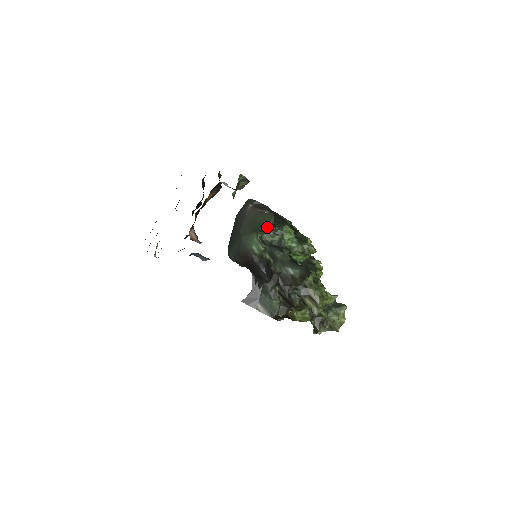
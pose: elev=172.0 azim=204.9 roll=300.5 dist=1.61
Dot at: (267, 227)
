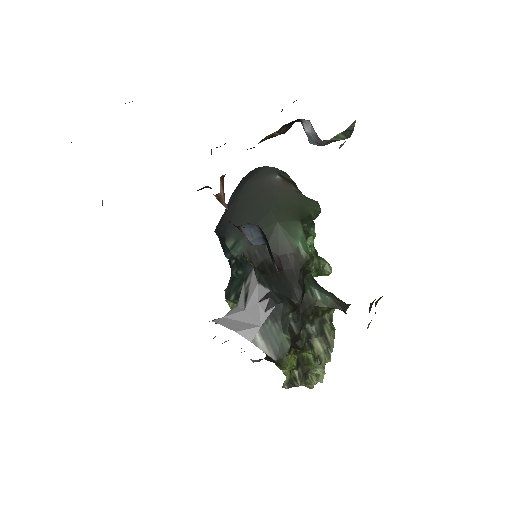
Dot at: (312, 219)
